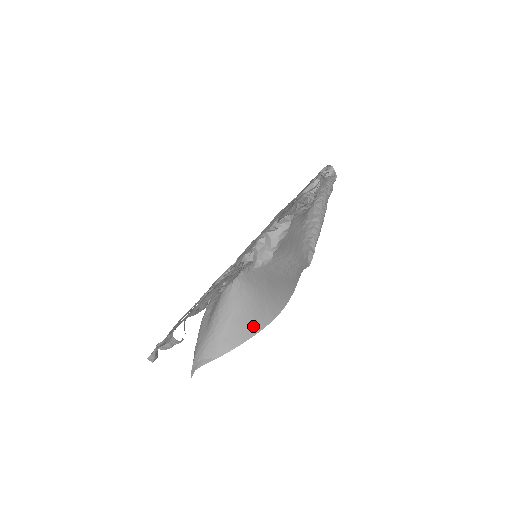
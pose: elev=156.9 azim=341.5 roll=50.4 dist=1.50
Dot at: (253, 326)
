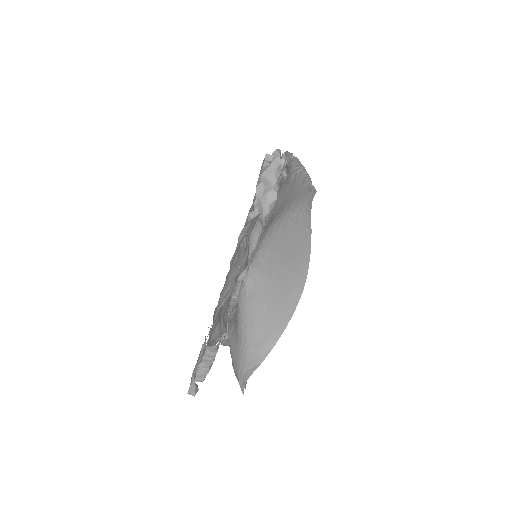
Dot at: (285, 311)
